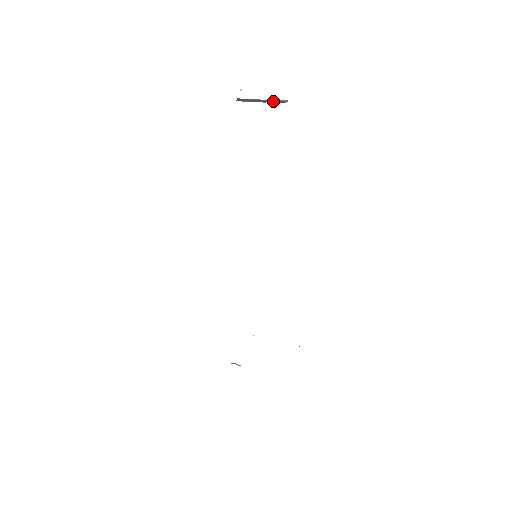
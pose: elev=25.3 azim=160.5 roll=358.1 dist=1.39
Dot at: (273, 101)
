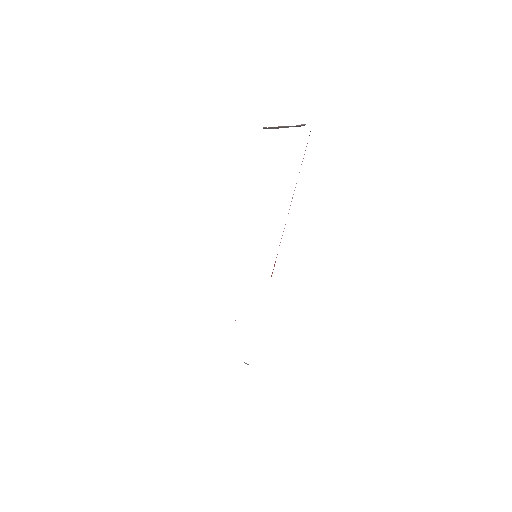
Dot at: (293, 126)
